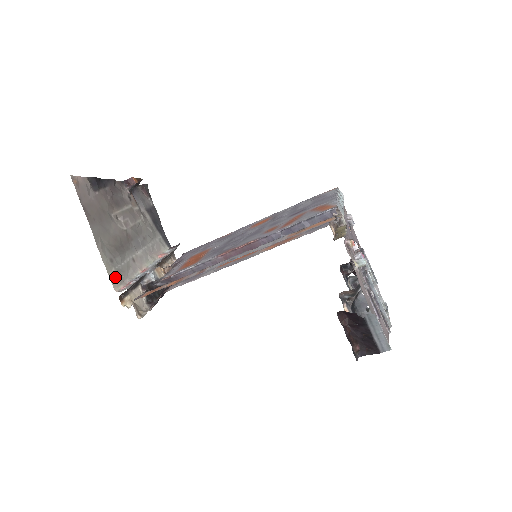
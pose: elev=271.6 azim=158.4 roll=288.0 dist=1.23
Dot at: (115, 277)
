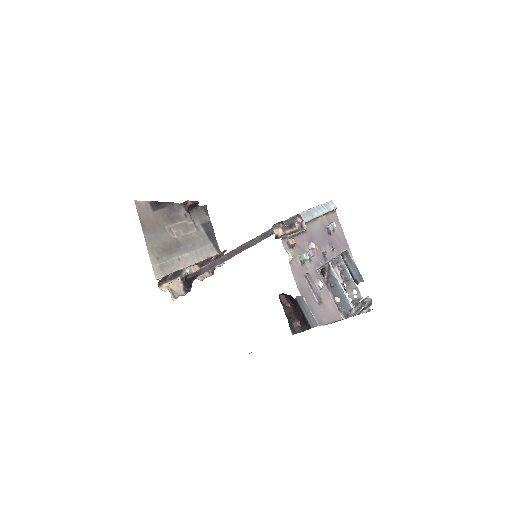
Dot at: (158, 270)
